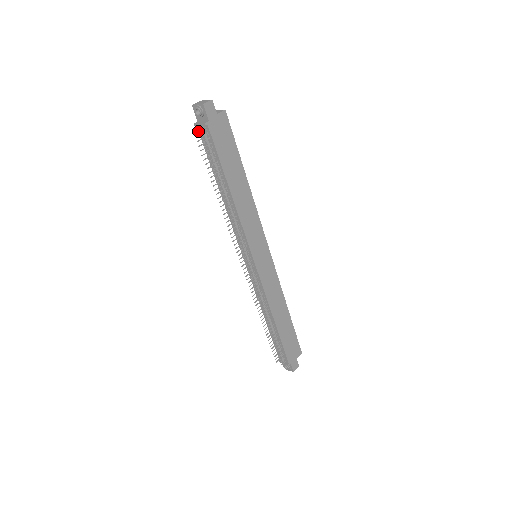
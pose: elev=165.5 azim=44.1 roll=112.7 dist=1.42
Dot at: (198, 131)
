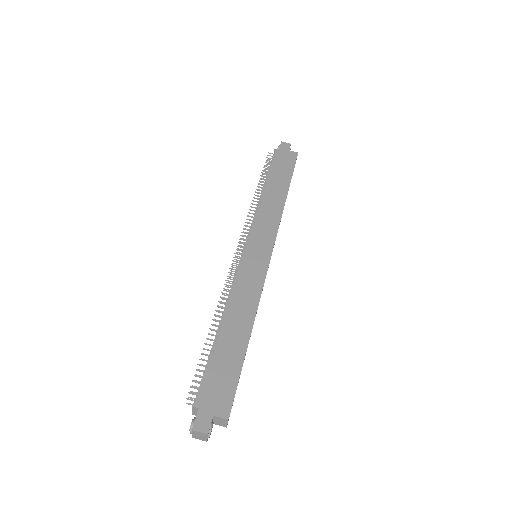
Dot at: occluded
